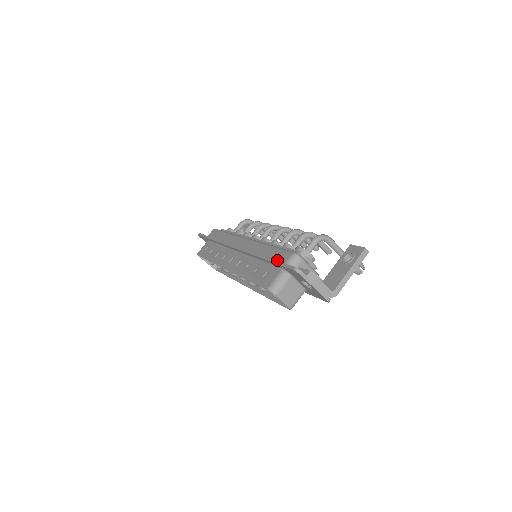
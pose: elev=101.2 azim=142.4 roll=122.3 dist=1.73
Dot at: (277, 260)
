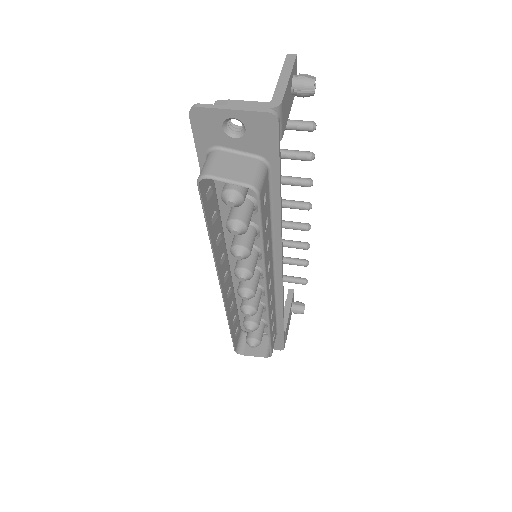
Dot at: occluded
